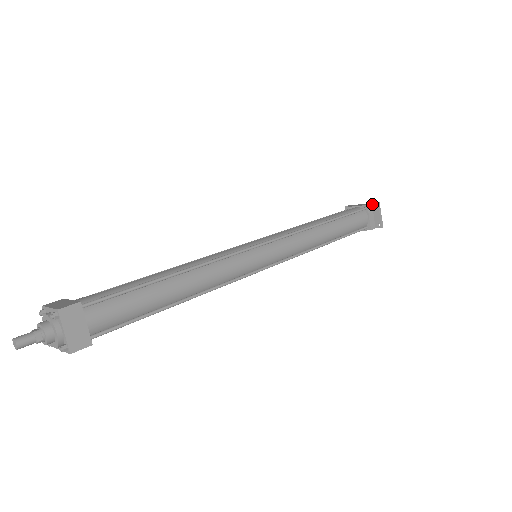
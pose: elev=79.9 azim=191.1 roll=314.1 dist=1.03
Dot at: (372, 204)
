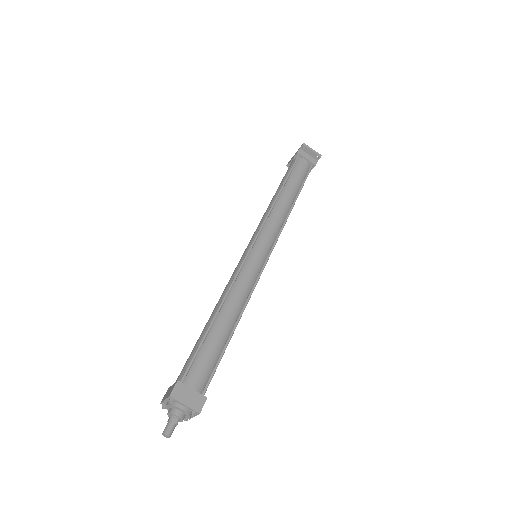
Dot at: (300, 149)
